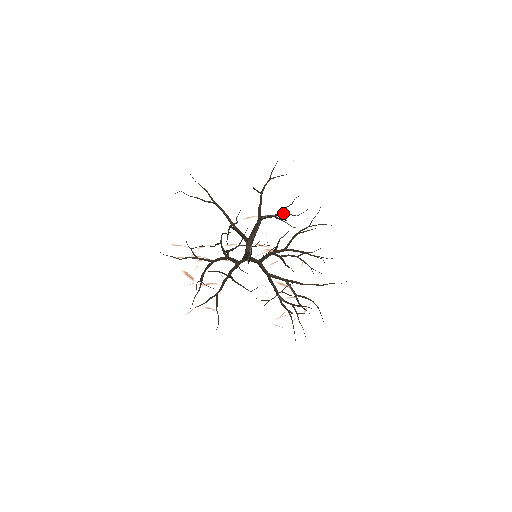
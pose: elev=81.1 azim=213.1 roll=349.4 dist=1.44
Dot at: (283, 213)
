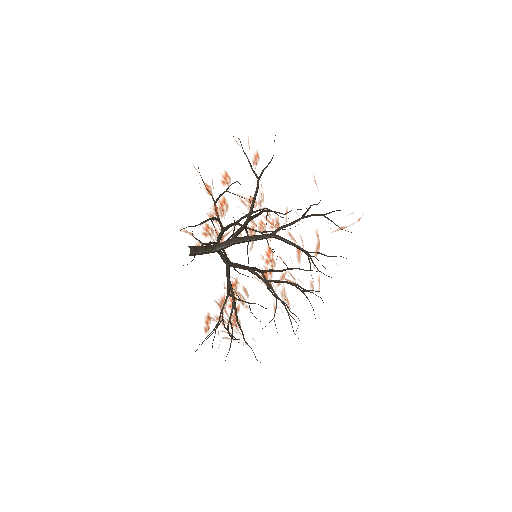
Dot at: (309, 254)
